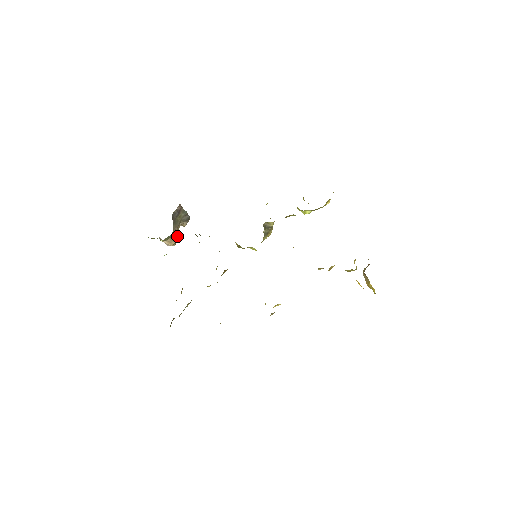
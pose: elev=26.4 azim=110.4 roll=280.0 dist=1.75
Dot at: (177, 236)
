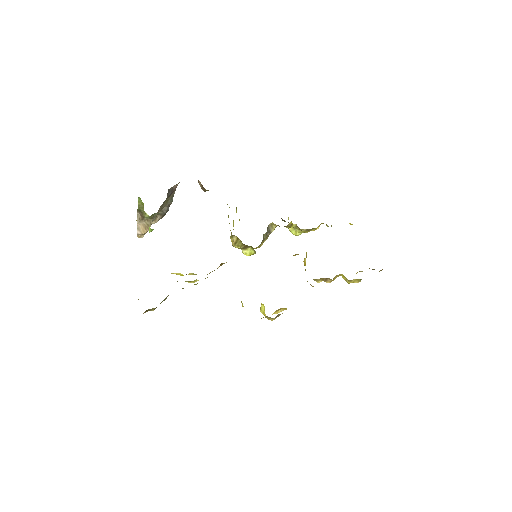
Dot at: occluded
